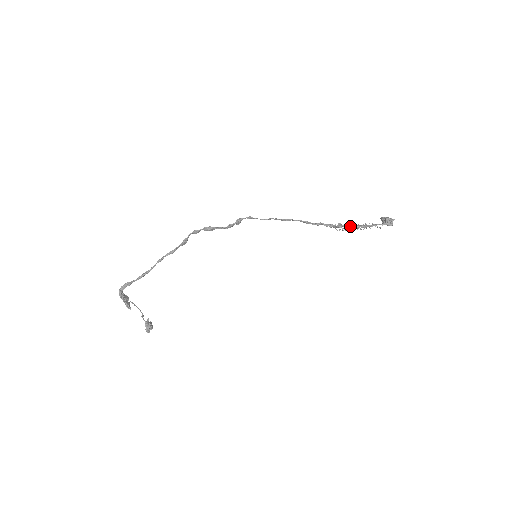
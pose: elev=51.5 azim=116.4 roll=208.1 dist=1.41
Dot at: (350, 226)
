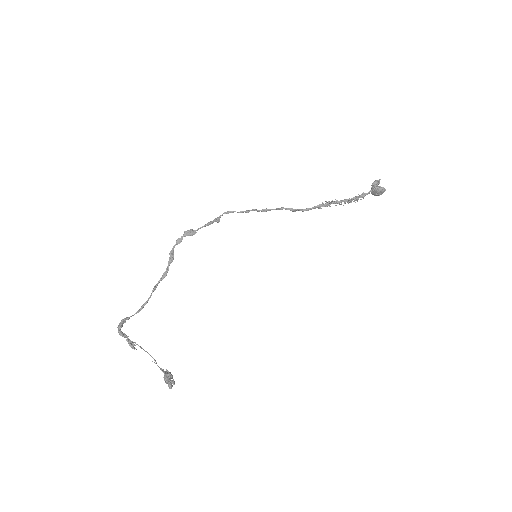
Dot at: (339, 201)
